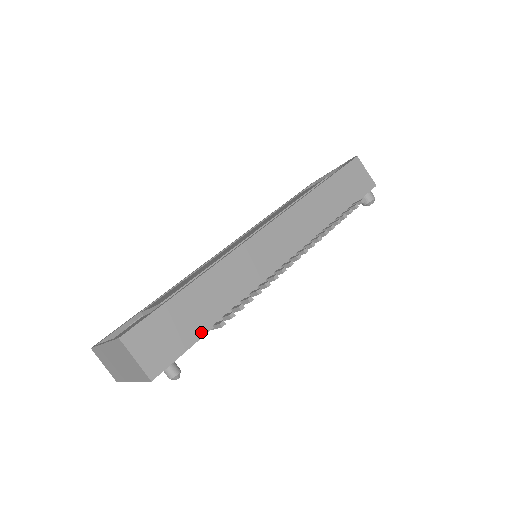
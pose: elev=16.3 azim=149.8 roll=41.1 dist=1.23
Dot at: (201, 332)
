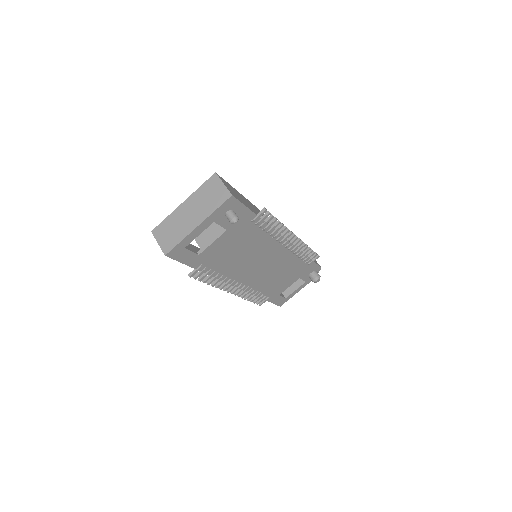
Dot at: (252, 210)
